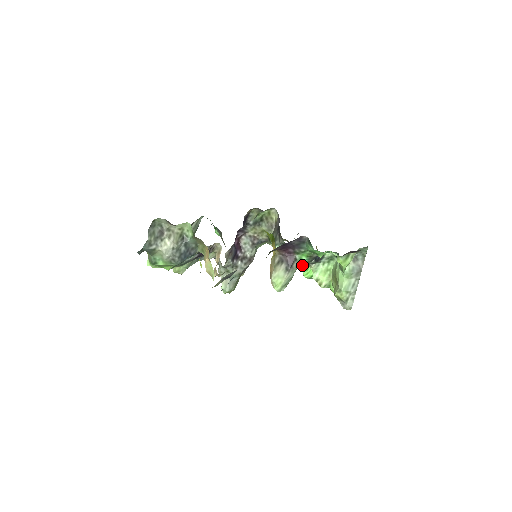
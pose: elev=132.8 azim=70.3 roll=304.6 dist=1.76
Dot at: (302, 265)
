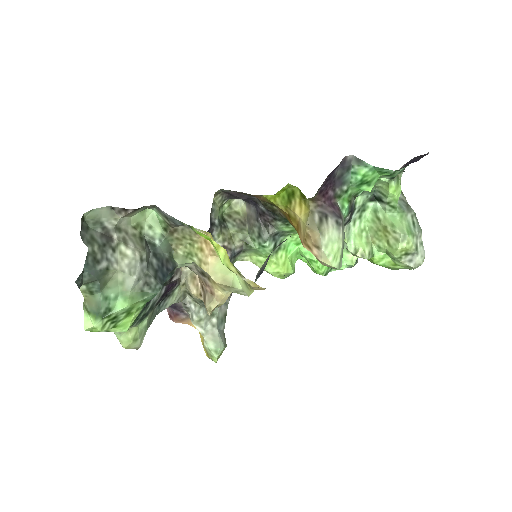
Dot at: (312, 255)
